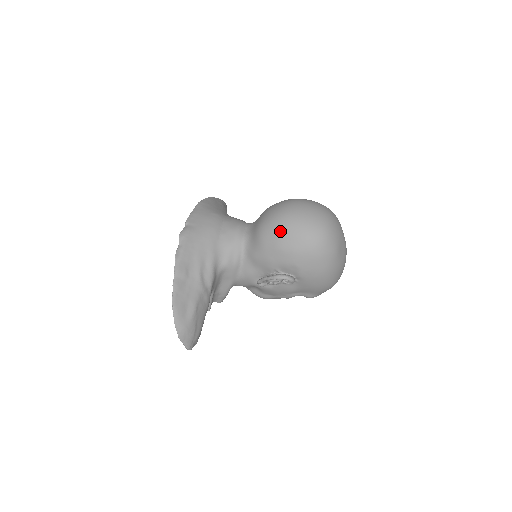
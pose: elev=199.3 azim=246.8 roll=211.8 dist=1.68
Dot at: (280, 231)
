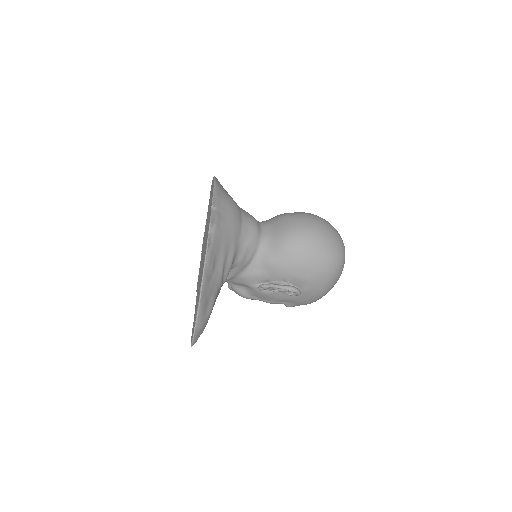
Dot at: (309, 247)
